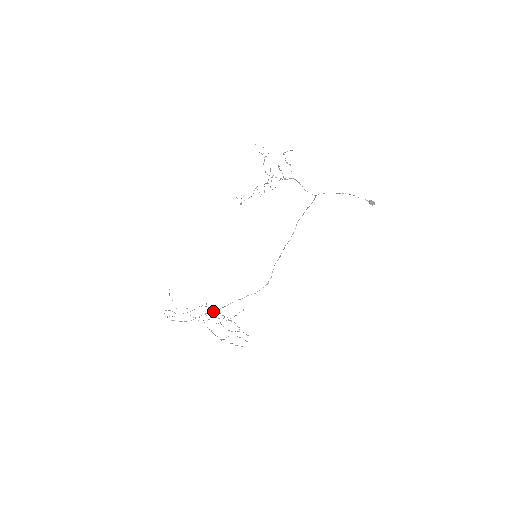
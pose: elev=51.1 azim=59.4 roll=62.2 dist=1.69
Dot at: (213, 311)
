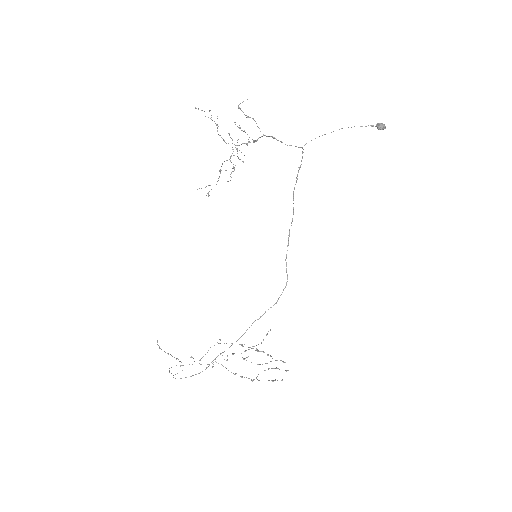
Dot at: (229, 347)
